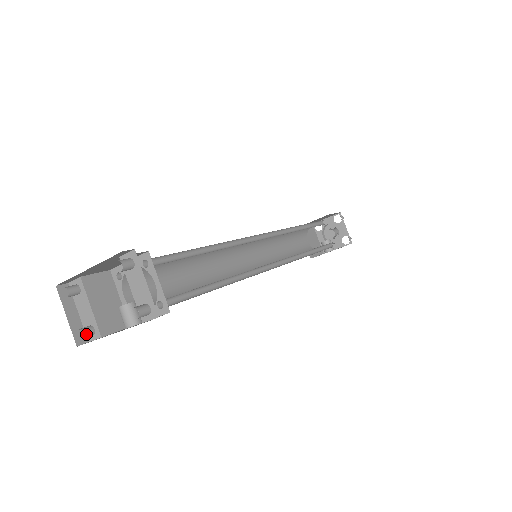
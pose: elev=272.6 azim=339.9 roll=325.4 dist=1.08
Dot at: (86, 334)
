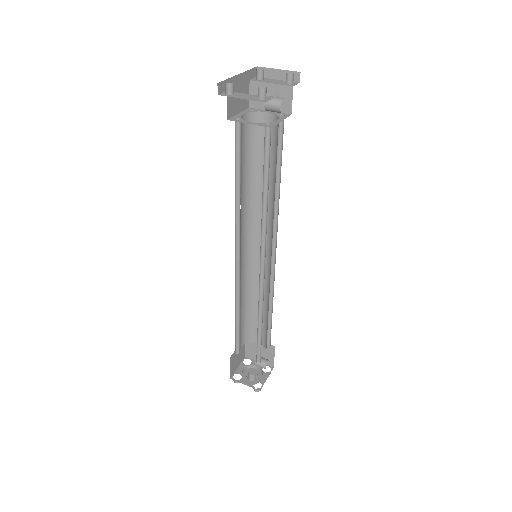
Dot at: (265, 90)
